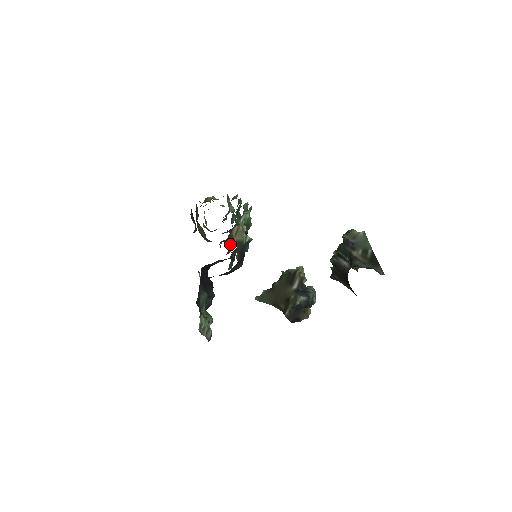
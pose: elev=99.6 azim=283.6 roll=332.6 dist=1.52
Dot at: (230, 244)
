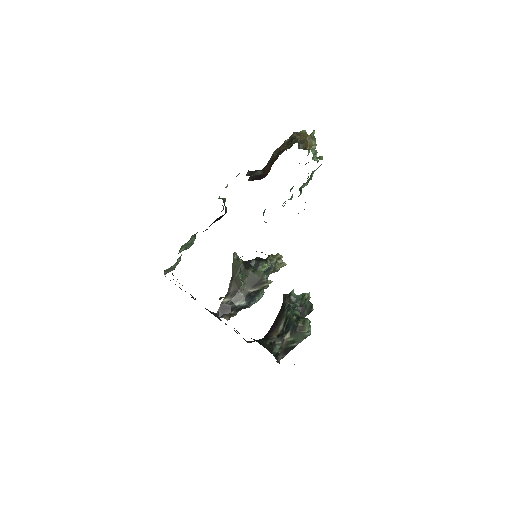
Dot at: occluded
